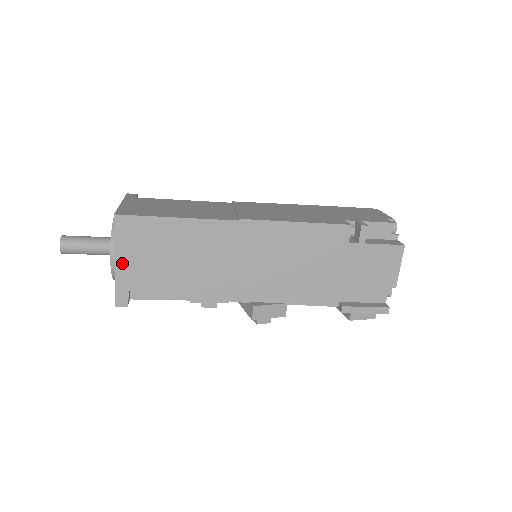
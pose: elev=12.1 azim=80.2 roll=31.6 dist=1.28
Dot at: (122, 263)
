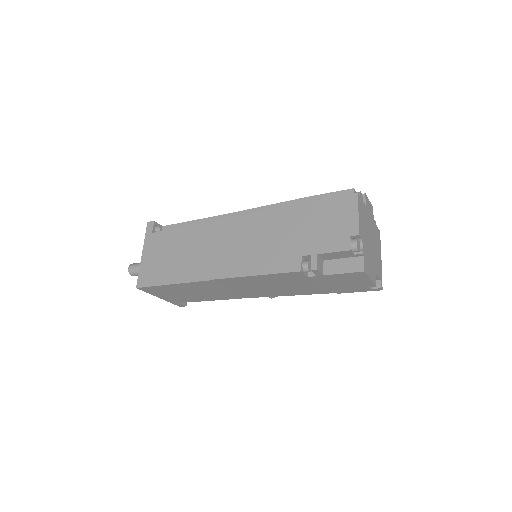
Dot at: (163, 298)
